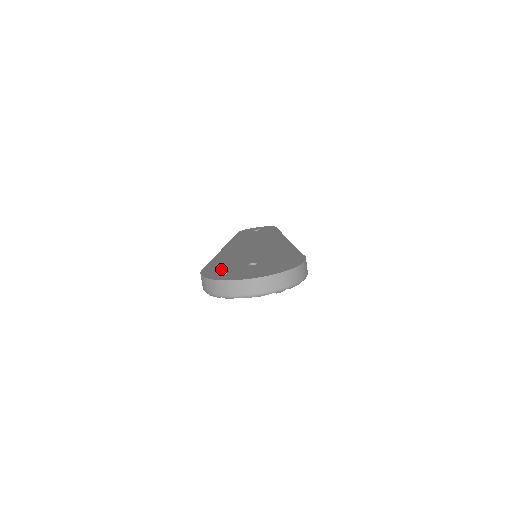
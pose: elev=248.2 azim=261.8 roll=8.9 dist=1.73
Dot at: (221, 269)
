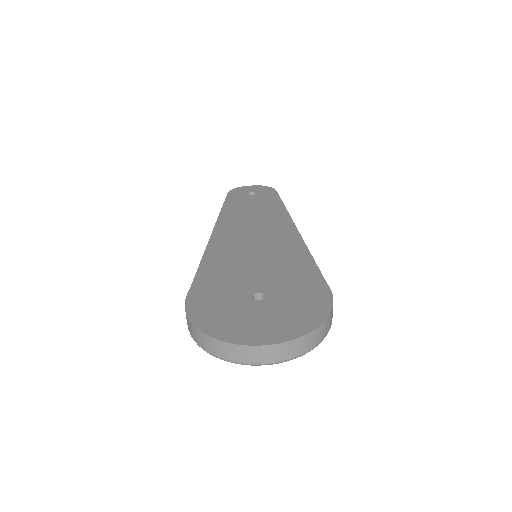
Dot at: (214, 302)
